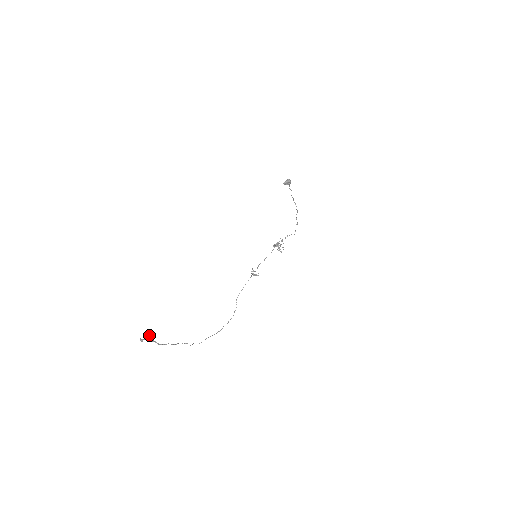
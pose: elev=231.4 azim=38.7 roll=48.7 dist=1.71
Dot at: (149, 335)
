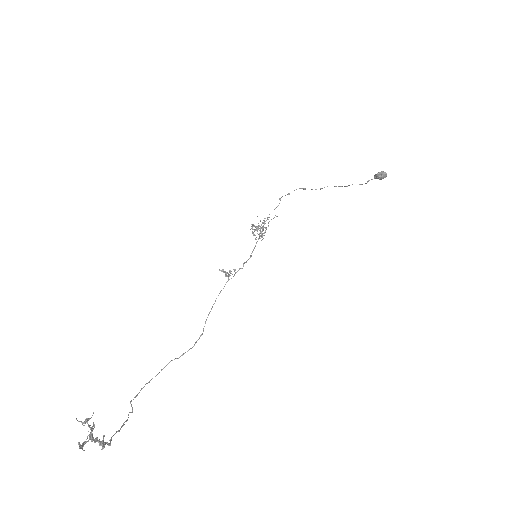
Dot at: (92, 427)
